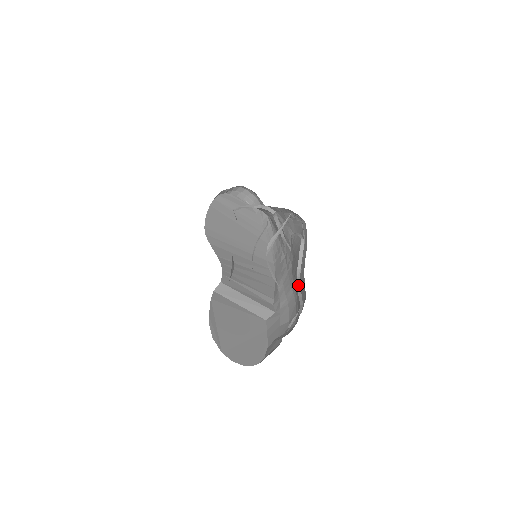
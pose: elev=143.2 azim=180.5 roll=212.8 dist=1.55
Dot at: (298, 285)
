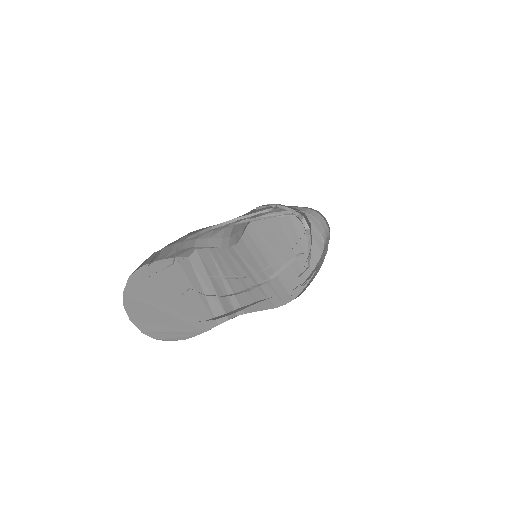
Dot at: (250, 288)
